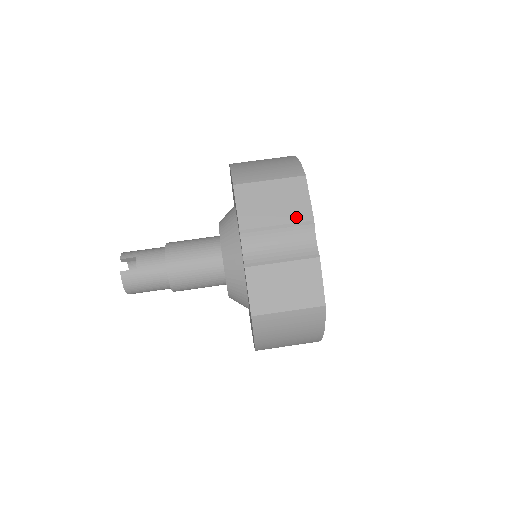
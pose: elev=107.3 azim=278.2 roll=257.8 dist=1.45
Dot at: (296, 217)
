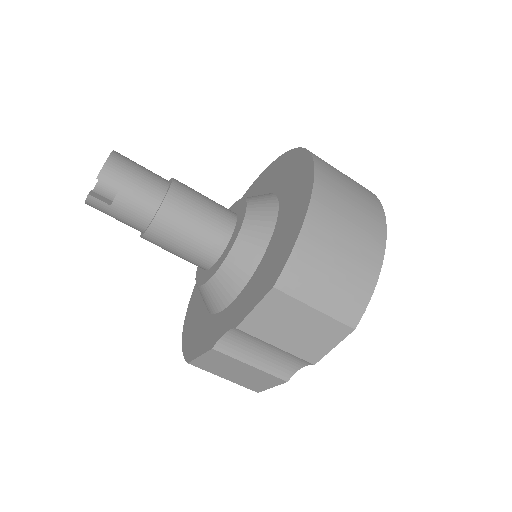
Dot at: (302, 353)
